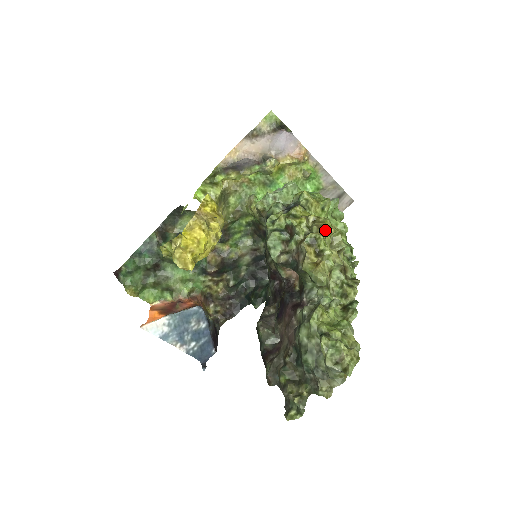
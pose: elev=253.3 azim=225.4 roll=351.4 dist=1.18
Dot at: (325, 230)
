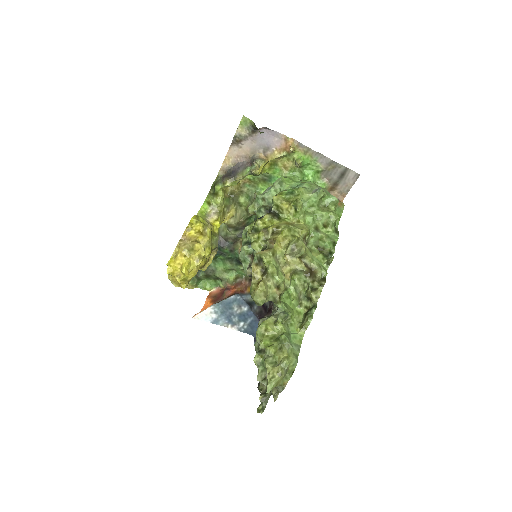
Dot at: (273, 245)
